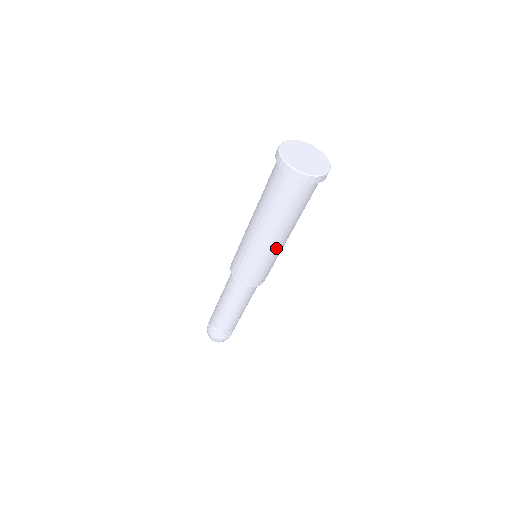
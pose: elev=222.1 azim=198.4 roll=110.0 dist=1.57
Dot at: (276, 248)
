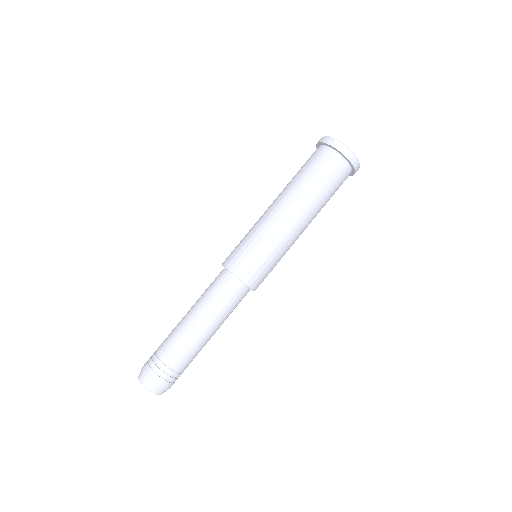
Dot at: (294, 237)
